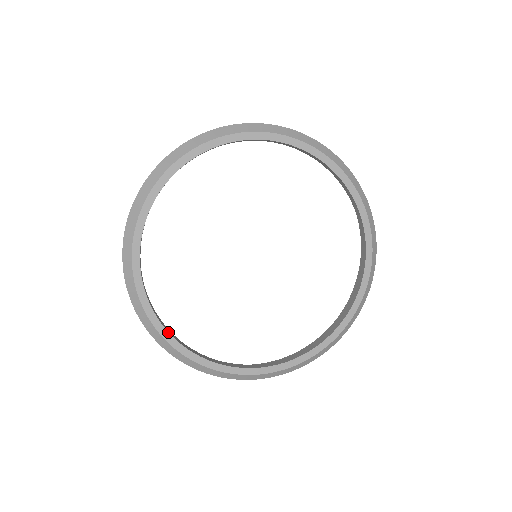
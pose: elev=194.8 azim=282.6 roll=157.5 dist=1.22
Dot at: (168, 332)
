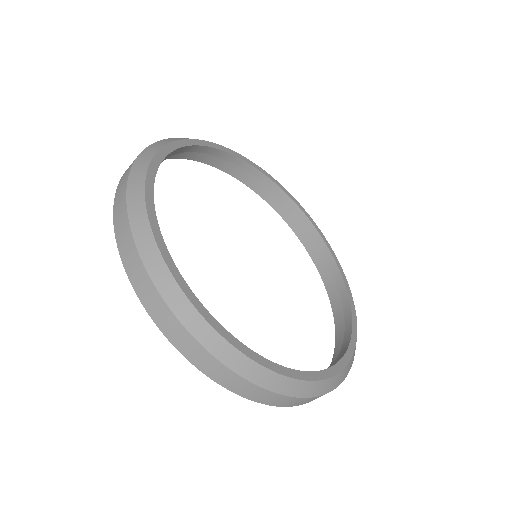
Dot at: (157, 222)
